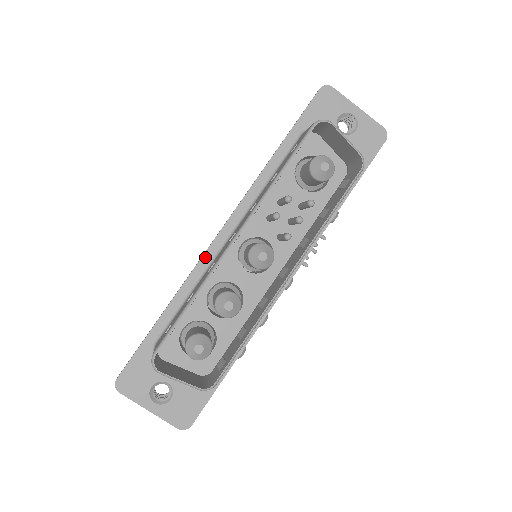
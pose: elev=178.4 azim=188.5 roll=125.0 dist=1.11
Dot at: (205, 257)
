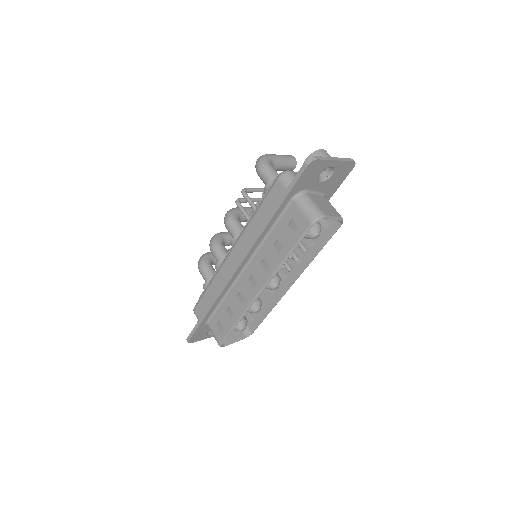
Dot at: (229, 284)
